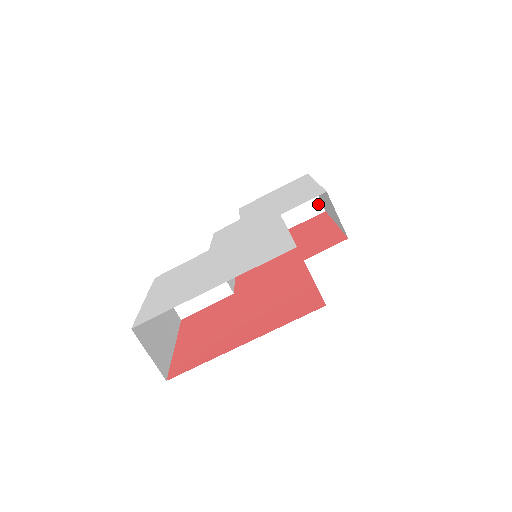
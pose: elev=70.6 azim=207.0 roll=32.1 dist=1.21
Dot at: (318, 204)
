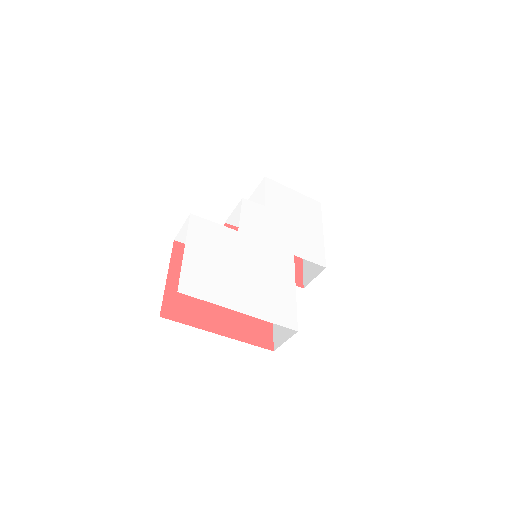
Dot at: occluded
